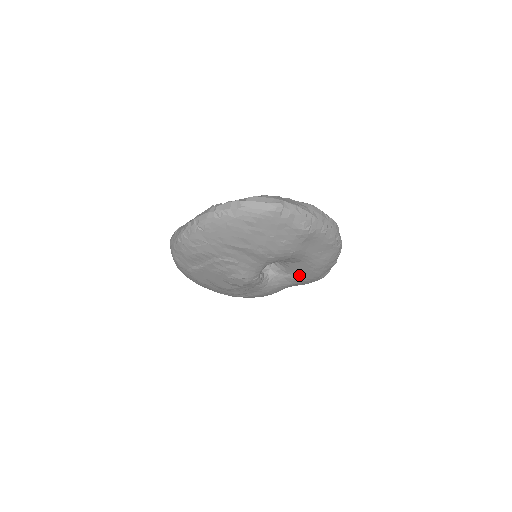
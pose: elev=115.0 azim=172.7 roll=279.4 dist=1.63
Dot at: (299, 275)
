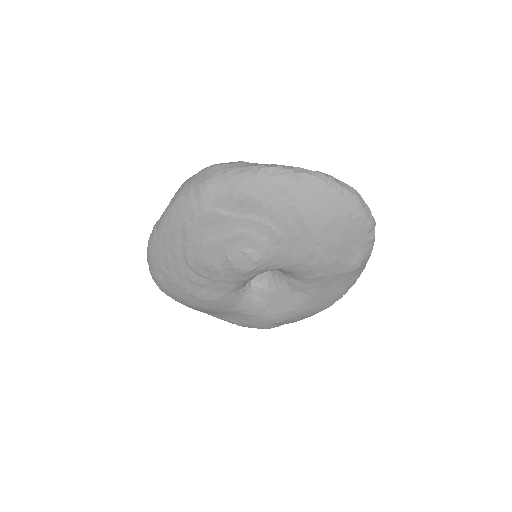
Dot at: (267, 307)
